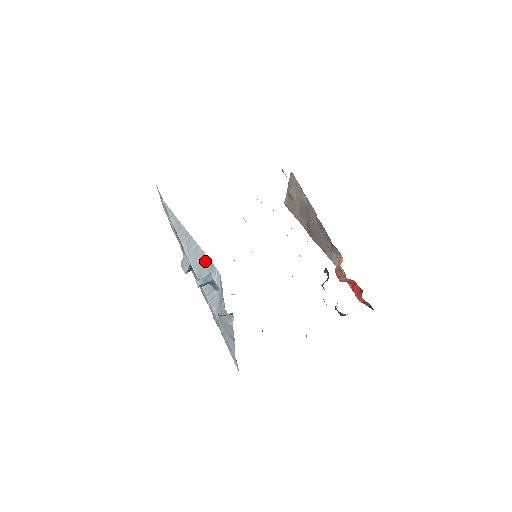
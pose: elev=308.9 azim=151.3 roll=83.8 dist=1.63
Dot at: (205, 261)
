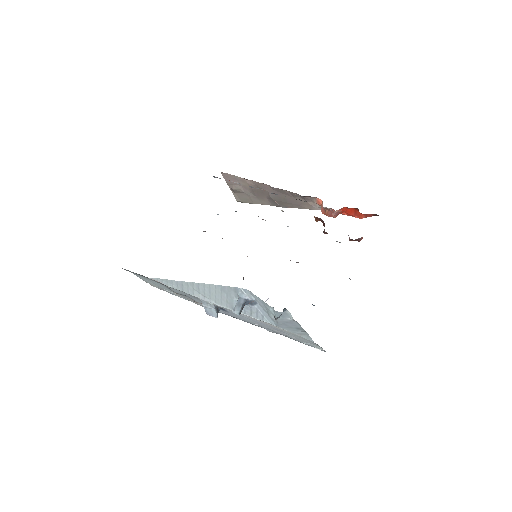
Dot at: (225, 291)
